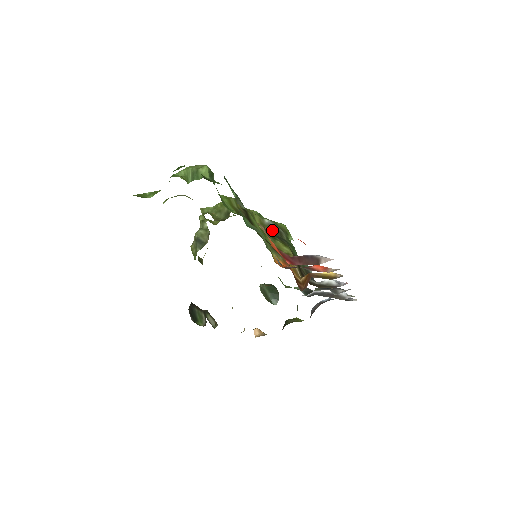
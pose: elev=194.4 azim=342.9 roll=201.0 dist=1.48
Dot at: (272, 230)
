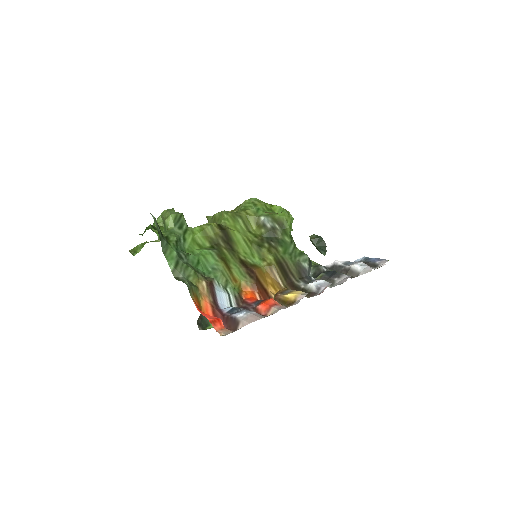
Dot at: (264, 232)
